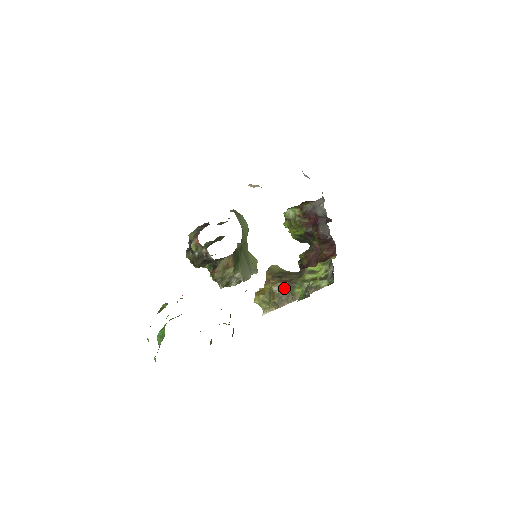
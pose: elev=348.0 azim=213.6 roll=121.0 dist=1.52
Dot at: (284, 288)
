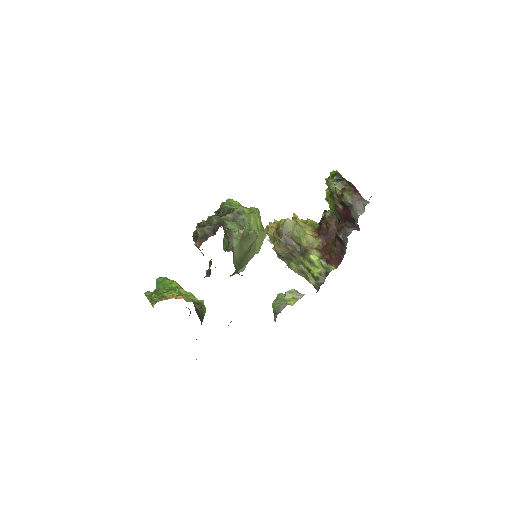
Dot at: (285, 254)
